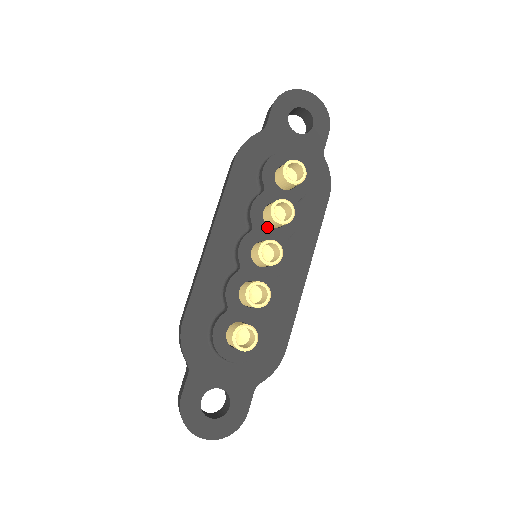
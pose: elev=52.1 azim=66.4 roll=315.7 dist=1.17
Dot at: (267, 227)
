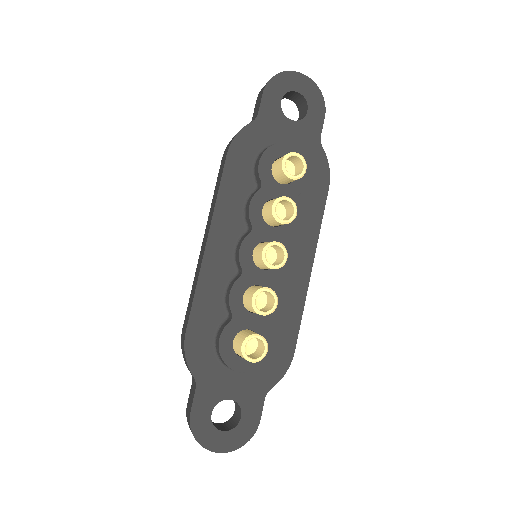
Dot at: (267, 226)
